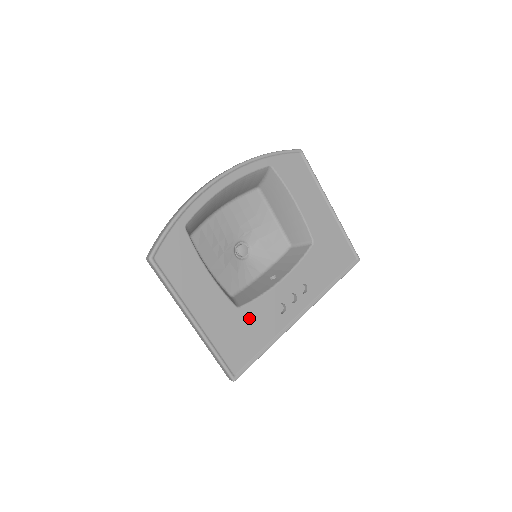
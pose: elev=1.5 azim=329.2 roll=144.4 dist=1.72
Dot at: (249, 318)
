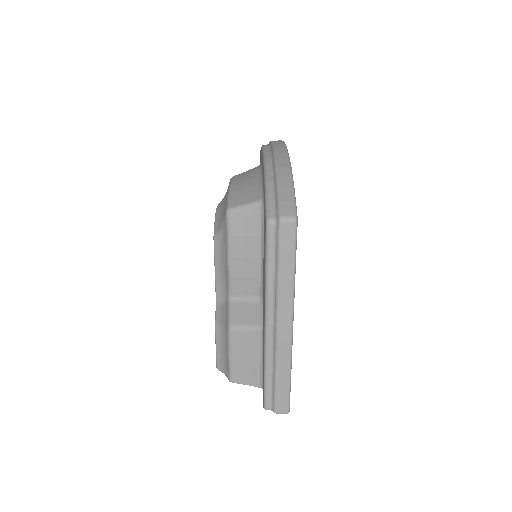
Dot at: occluded
